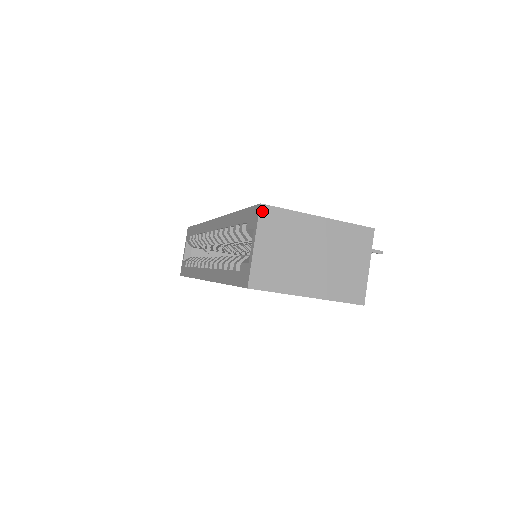
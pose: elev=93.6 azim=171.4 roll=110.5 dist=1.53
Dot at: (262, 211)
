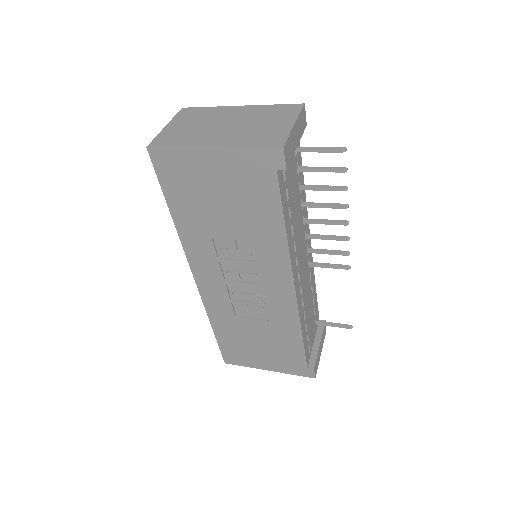
Dot at: (182, 111)
